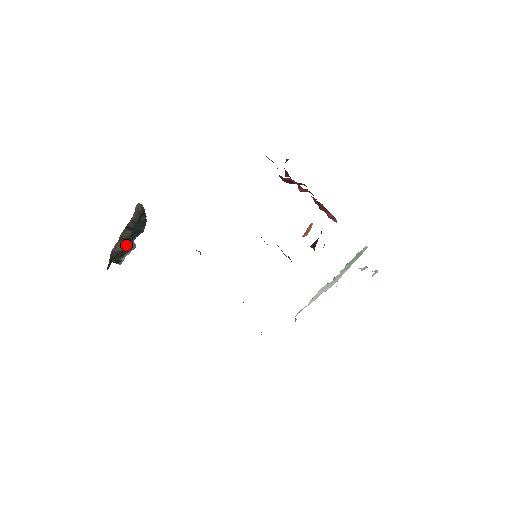
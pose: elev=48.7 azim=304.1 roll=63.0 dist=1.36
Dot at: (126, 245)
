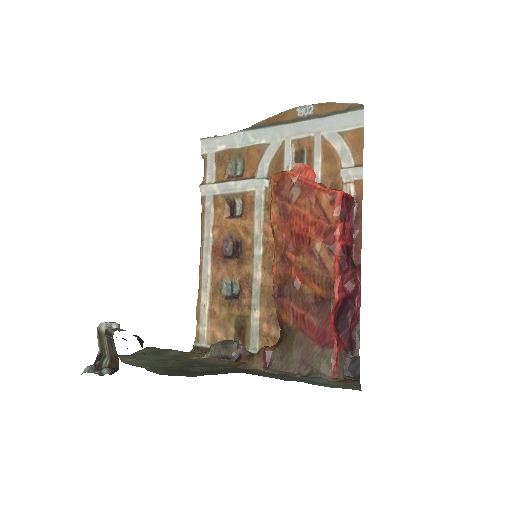
Dot at: occluded
